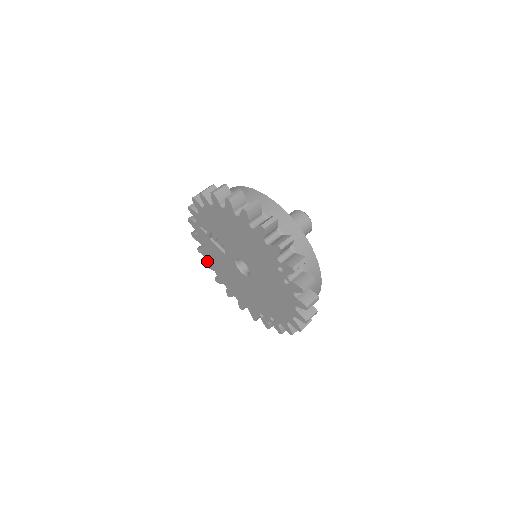
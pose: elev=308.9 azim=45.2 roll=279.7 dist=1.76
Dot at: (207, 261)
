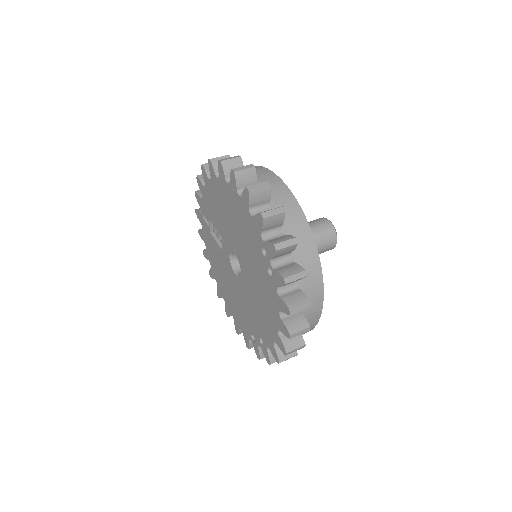
Dot at: (211, 268)
